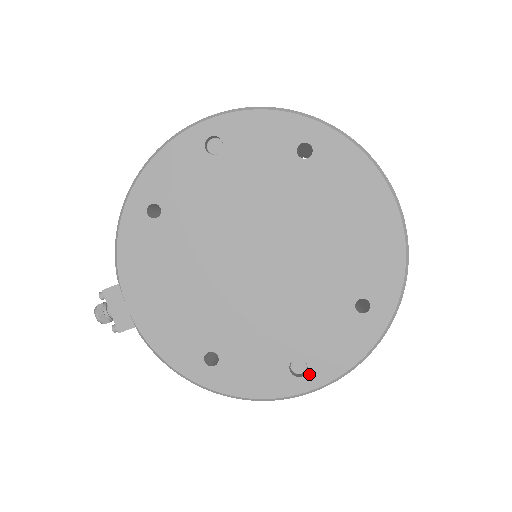
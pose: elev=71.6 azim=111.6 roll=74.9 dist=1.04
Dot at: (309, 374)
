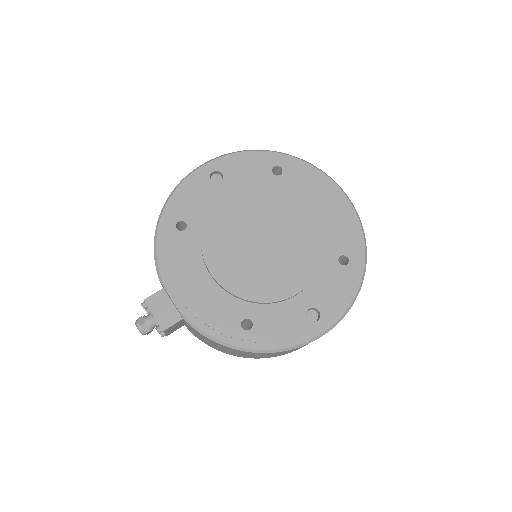
Dot at: (322, 317)
